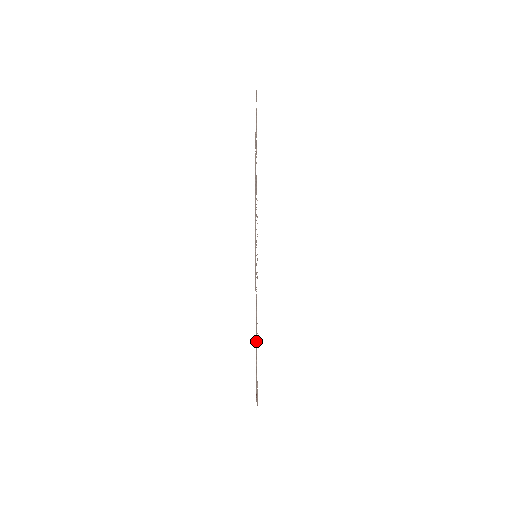
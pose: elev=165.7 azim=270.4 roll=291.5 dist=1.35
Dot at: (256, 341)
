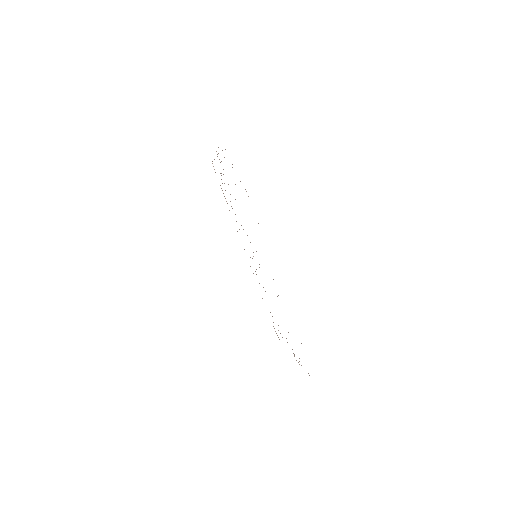
Dot at: occluded
